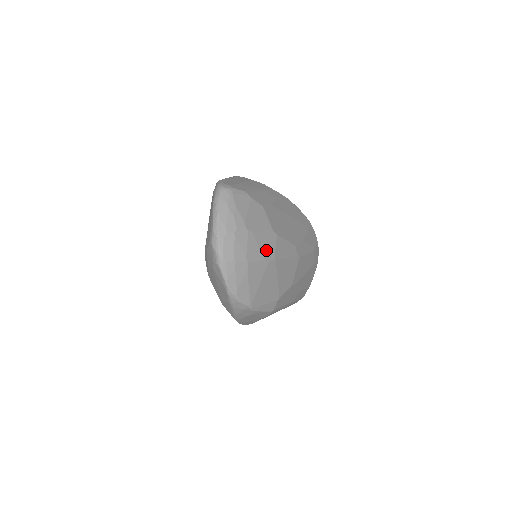
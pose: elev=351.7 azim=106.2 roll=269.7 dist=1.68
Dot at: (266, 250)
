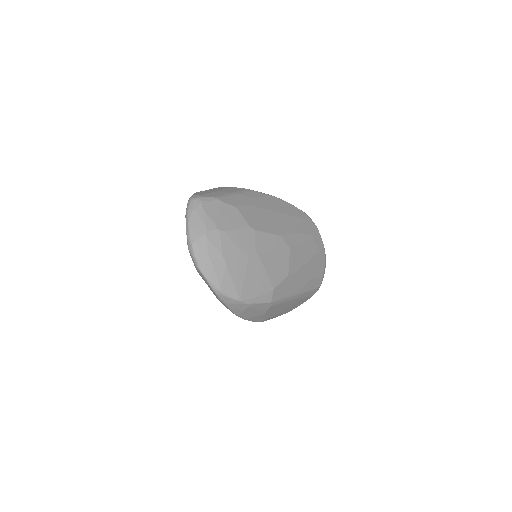
Dot at: (244, 245)
